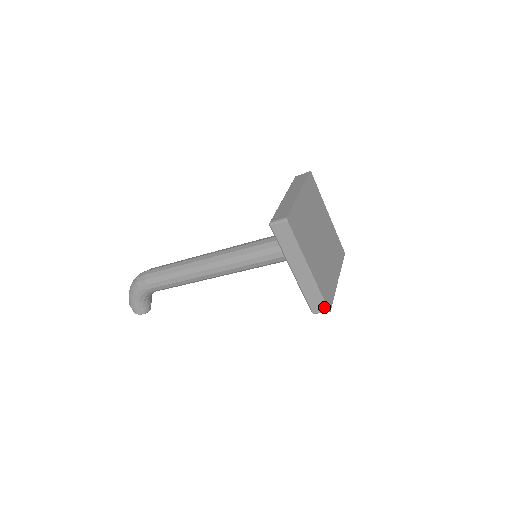
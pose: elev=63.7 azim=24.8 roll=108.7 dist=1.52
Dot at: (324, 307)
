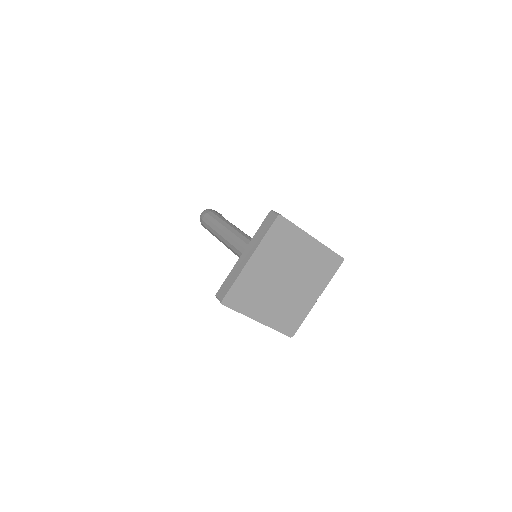
Dot at: (286, 334)
